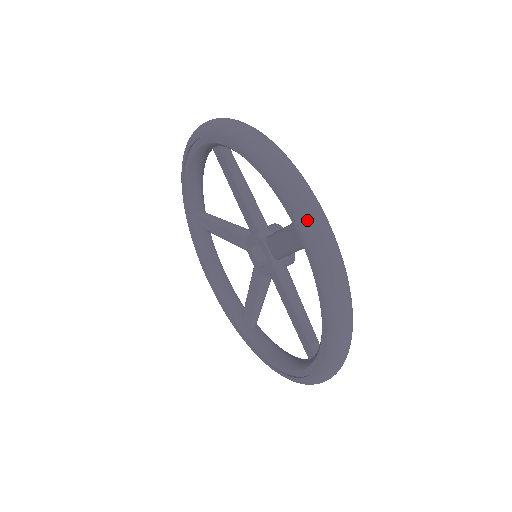
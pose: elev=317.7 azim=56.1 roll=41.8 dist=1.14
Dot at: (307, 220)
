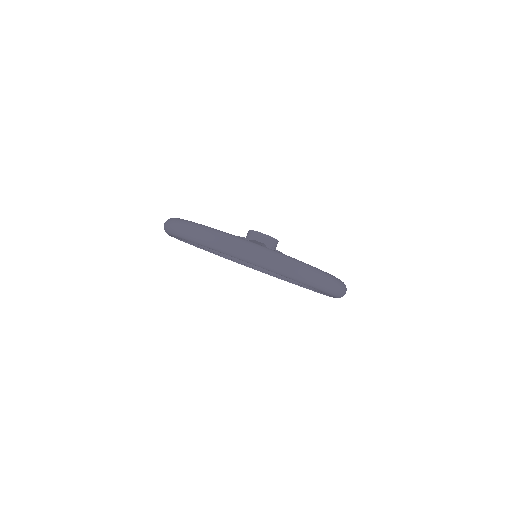
Dot at: (231, 252)
